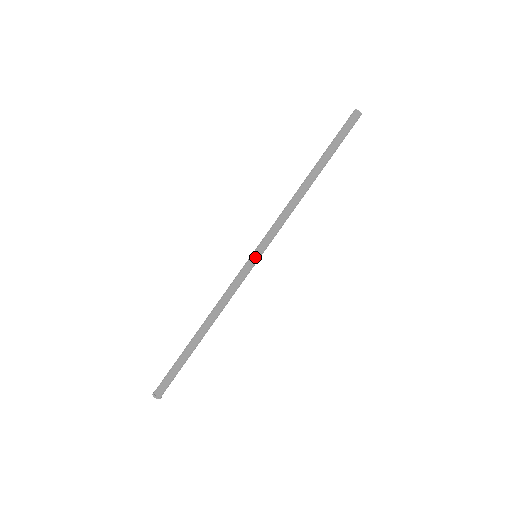
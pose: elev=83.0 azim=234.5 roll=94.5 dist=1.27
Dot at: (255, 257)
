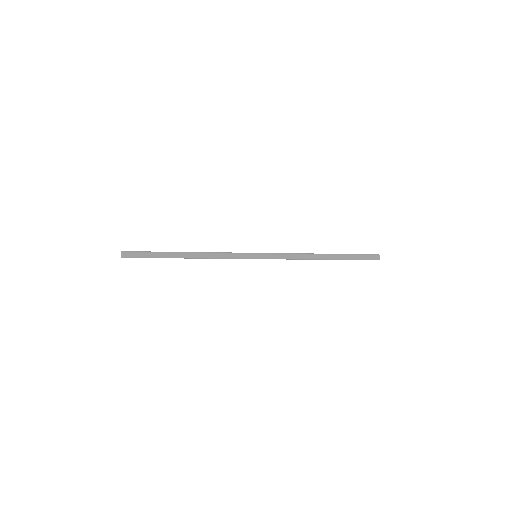
Dot at: (255, 254)
